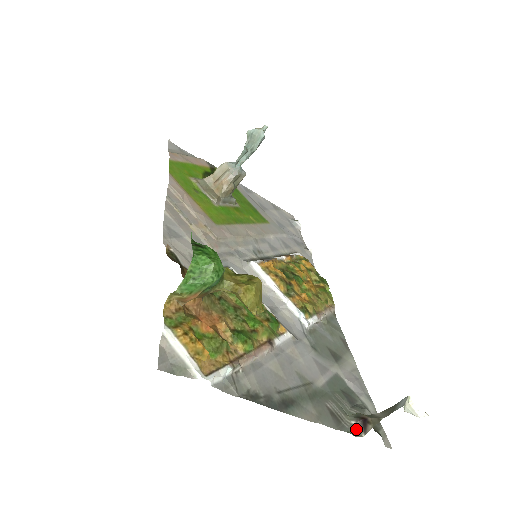
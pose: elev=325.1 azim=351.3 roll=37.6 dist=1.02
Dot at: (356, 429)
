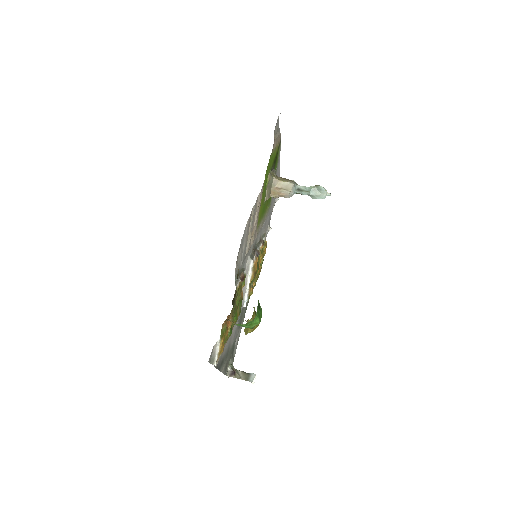
Dot at: (228, 372)
